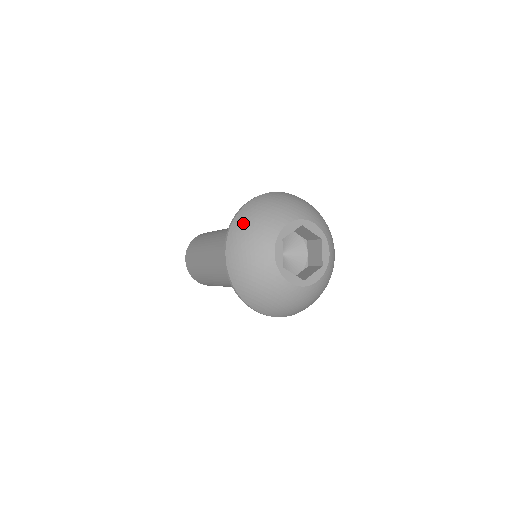
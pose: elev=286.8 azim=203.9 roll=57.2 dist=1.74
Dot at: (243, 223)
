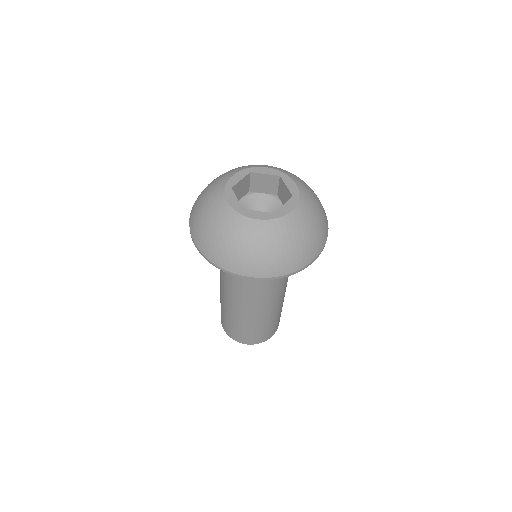
Dot at: occluded
